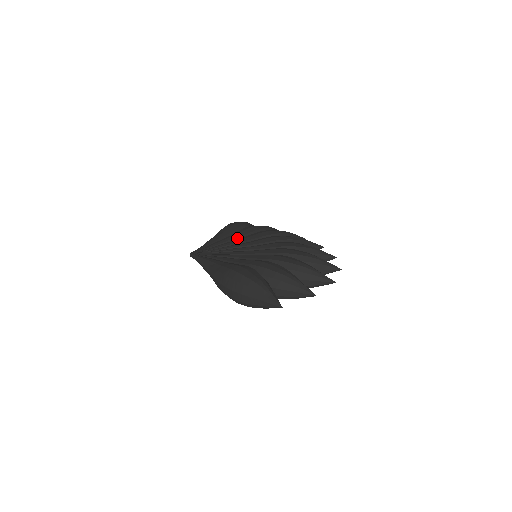
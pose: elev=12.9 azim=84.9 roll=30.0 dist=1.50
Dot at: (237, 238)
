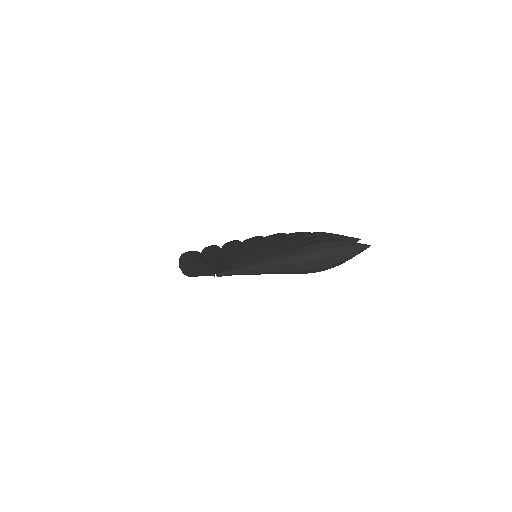
Dot at: (218, 255)
